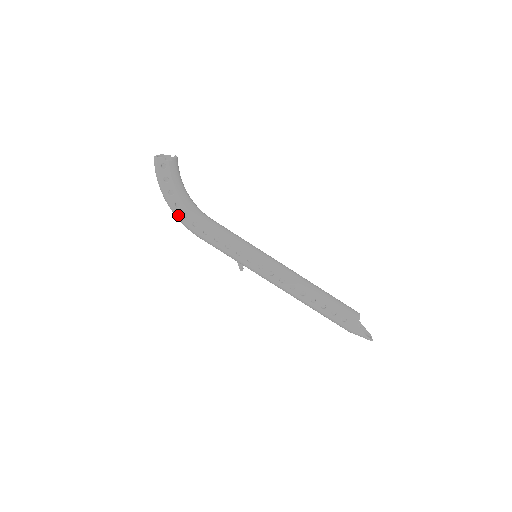
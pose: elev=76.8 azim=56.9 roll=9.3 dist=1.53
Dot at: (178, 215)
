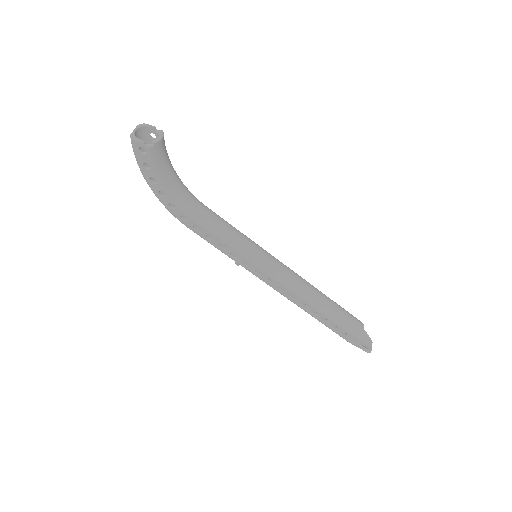
Dot at: (163, 204)
